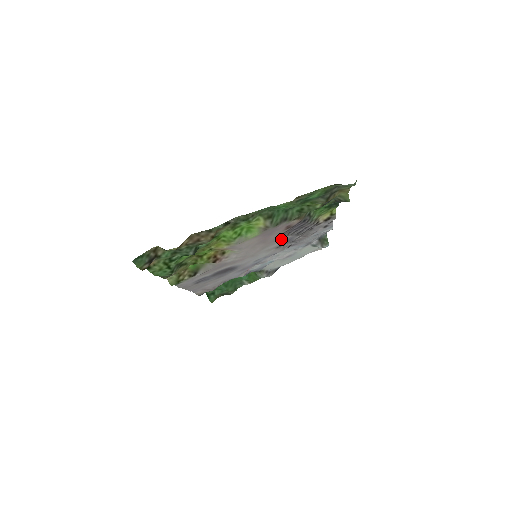
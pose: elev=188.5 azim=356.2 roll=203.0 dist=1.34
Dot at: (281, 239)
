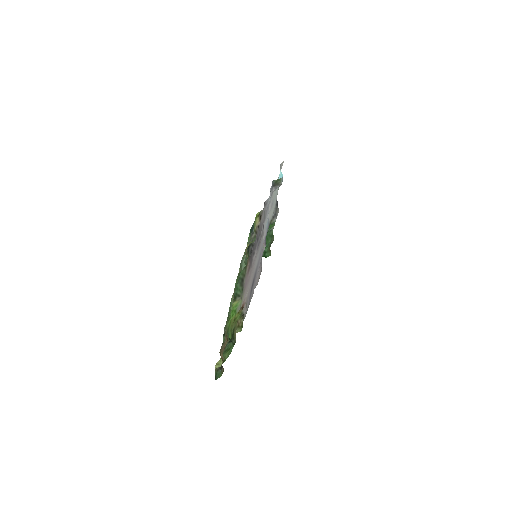
Dot at: (254, 258)
